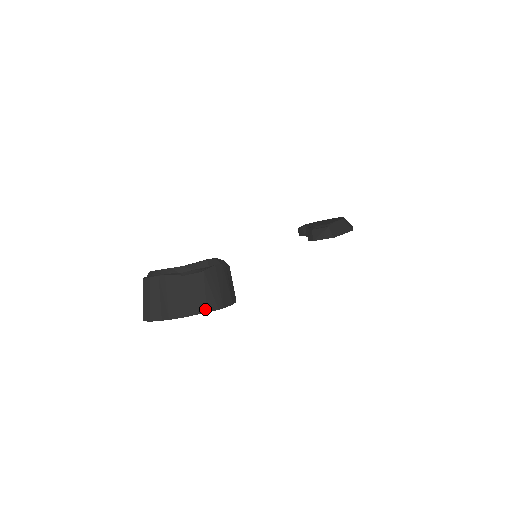
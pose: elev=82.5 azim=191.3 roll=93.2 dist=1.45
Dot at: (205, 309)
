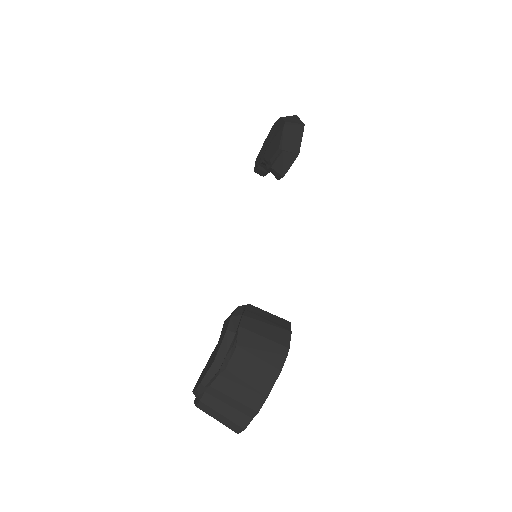
Dot at: (276, 370)
